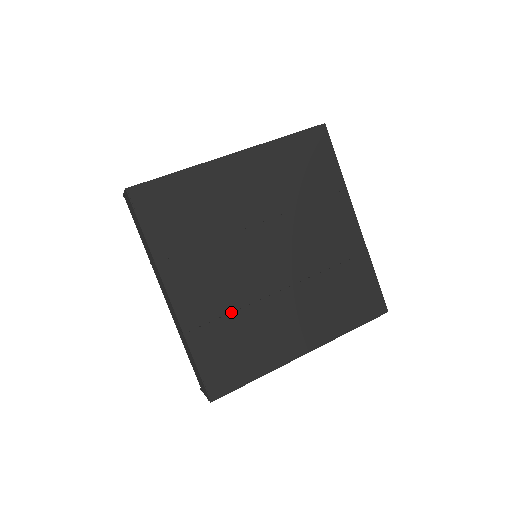
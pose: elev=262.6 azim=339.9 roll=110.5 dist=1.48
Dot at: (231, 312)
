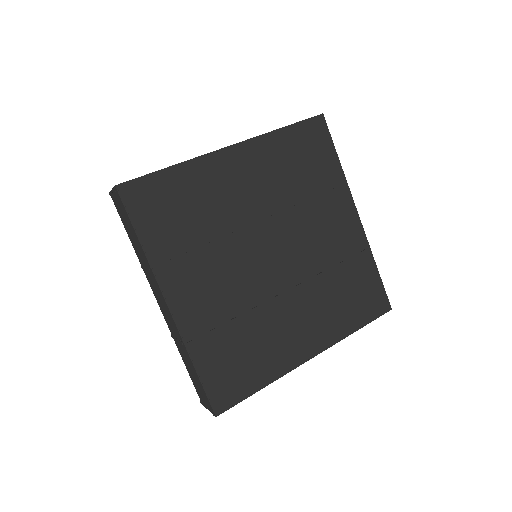
Dot at: (234, 317)
